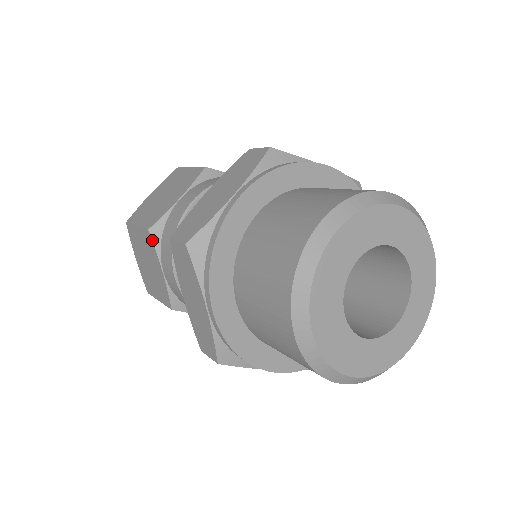
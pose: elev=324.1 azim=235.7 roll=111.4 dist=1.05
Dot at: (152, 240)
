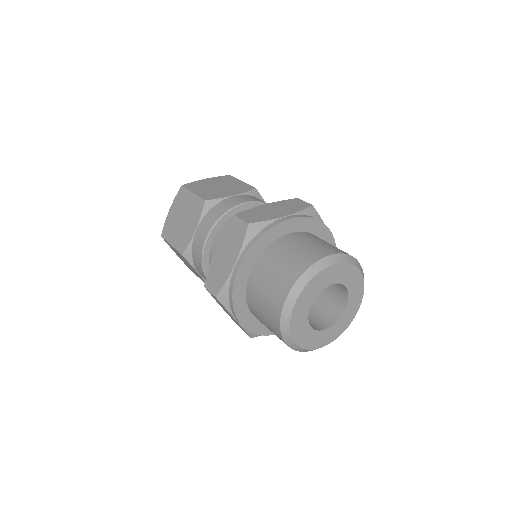
Dot at: (187, 260)
